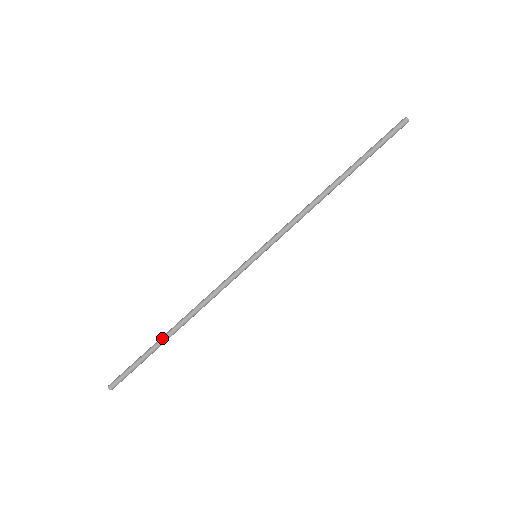
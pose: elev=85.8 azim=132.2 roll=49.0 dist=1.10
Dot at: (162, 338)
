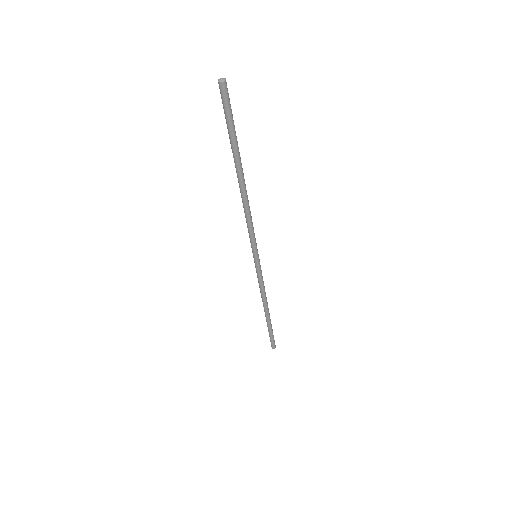
Dot at: (268, 321)
